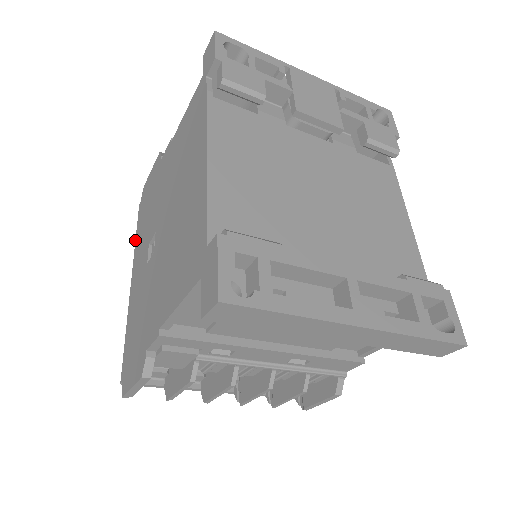
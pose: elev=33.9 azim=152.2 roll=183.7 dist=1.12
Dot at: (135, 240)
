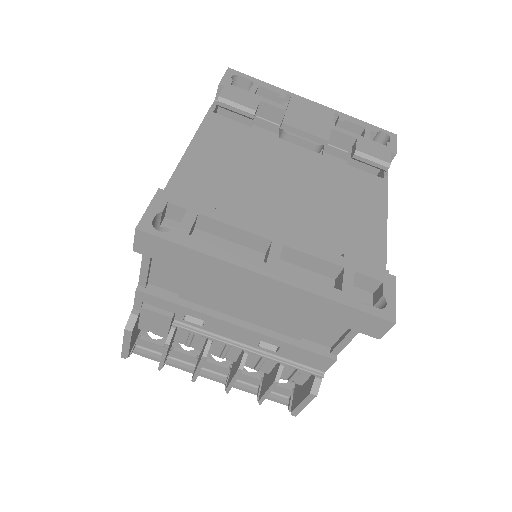
Dot at: occluded
